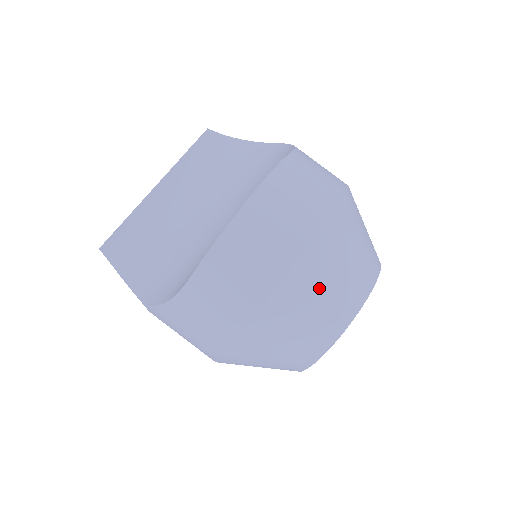
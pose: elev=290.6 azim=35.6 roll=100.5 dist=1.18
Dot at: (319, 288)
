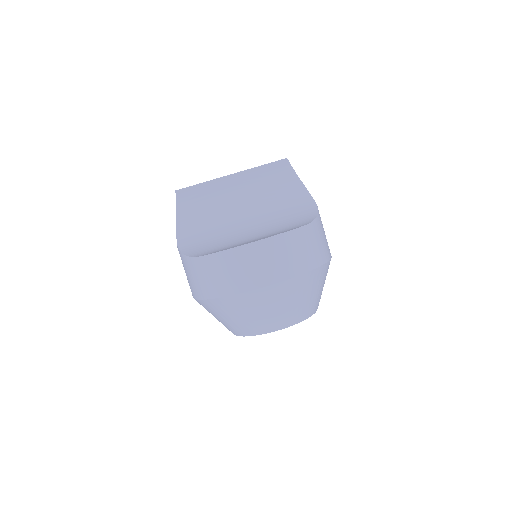
Dot at: (260, 308)
